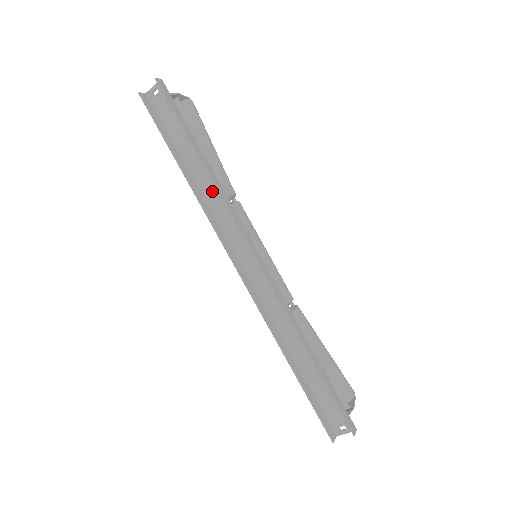
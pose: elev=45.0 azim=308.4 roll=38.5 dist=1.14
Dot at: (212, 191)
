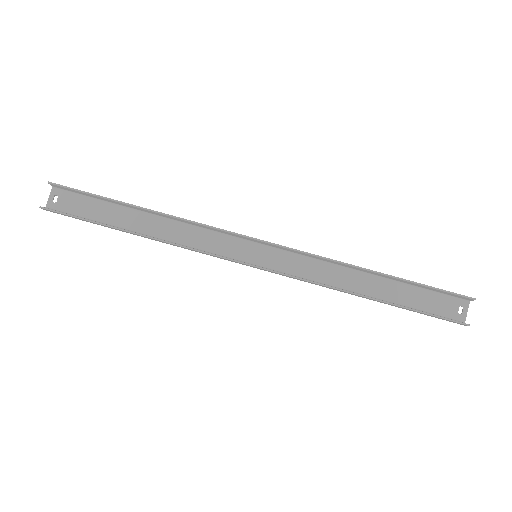
Dot at: (175, 230)
